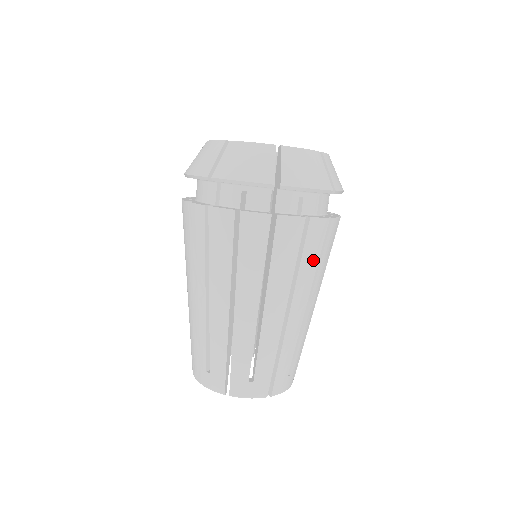
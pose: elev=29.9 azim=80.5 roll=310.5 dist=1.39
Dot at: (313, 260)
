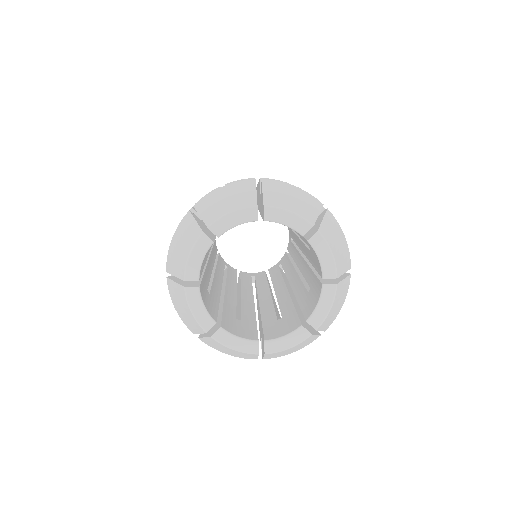
Dot at: occluded
